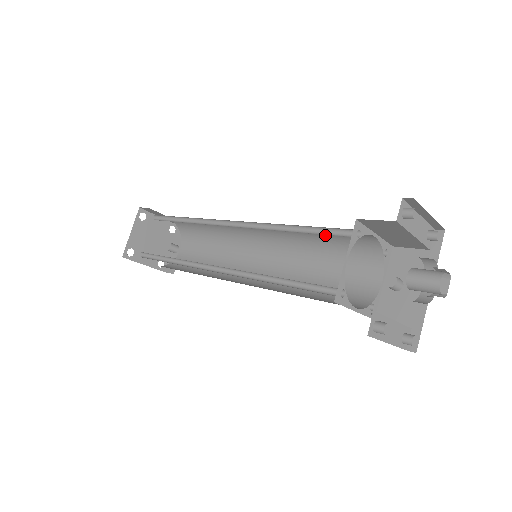
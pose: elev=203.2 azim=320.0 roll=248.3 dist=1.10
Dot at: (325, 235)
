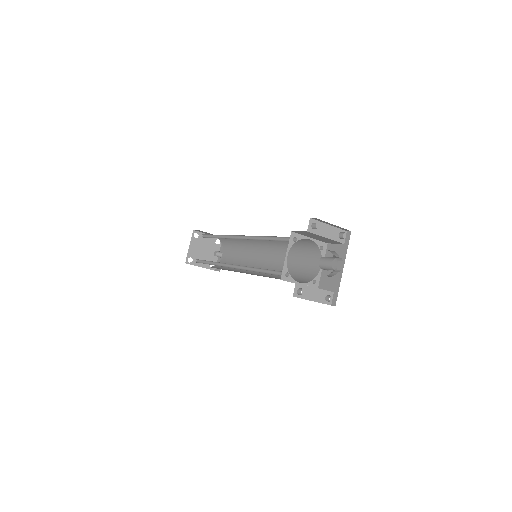
Dot at: occluded
